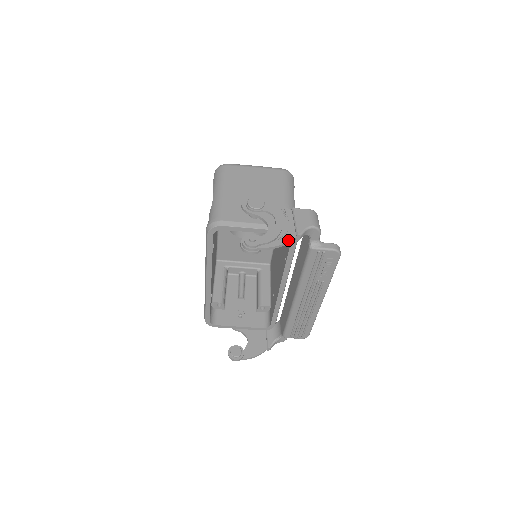
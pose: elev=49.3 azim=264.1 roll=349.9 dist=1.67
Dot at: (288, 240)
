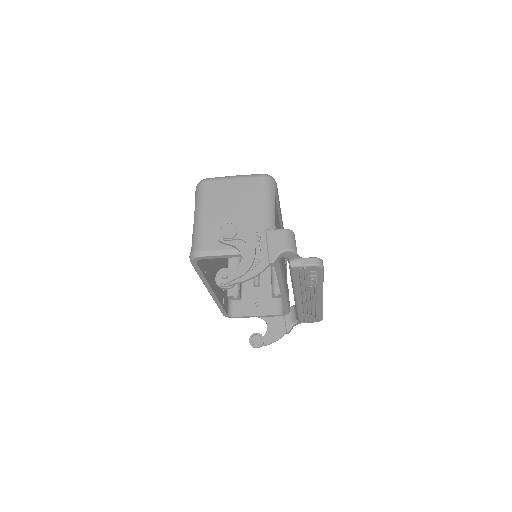
Dot at: (261, 270)
